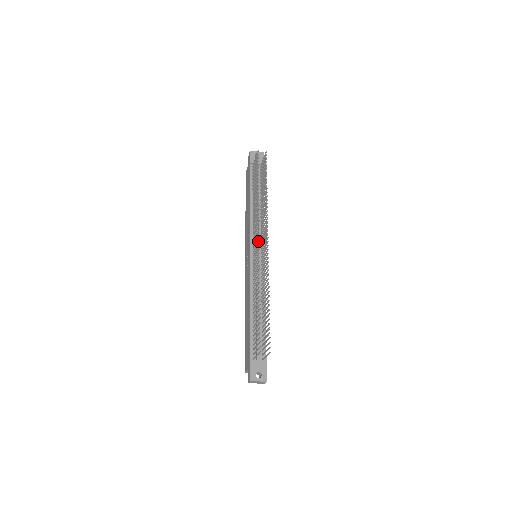
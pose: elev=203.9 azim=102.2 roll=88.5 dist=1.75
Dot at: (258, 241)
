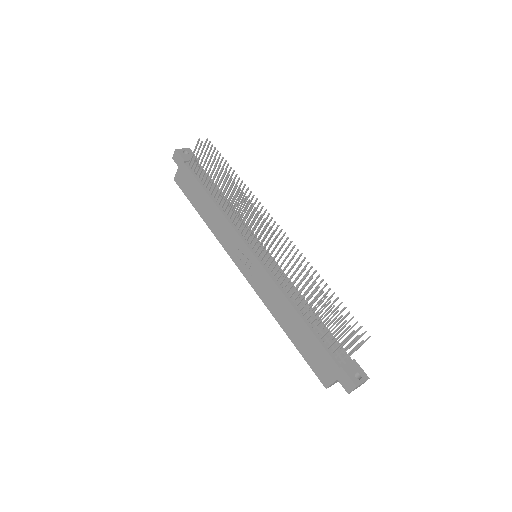
Dot at: (269, 229)
